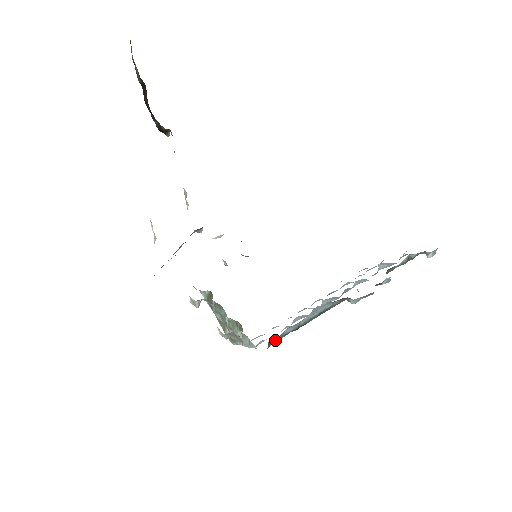
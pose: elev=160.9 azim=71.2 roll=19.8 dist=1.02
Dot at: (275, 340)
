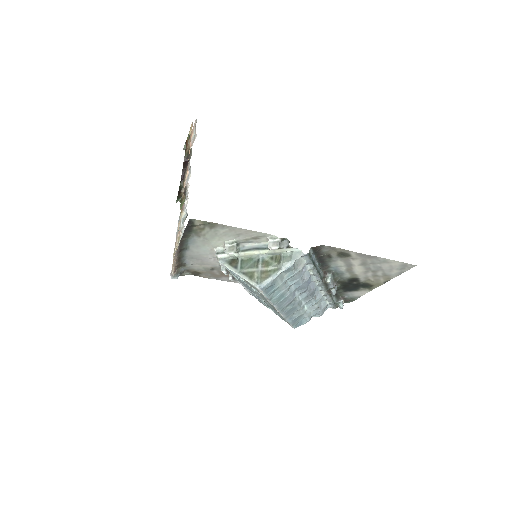
Dot at: (311, 253)
